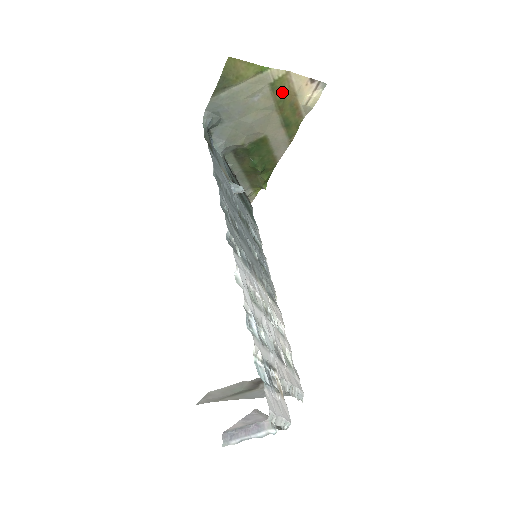
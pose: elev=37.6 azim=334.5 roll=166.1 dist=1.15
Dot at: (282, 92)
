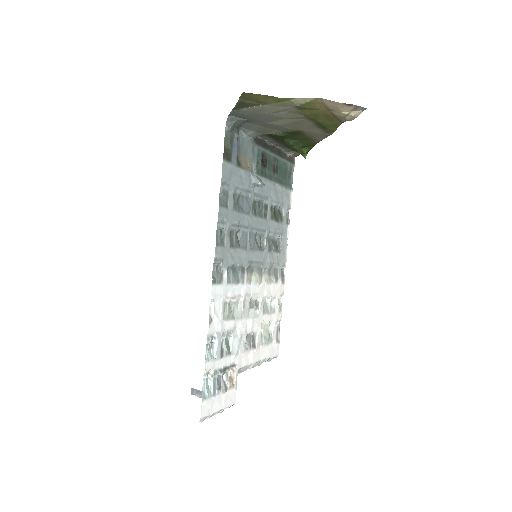
Dot at: (313, 109)
